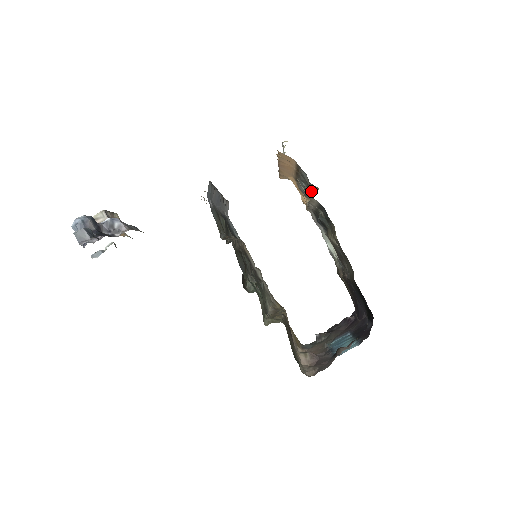
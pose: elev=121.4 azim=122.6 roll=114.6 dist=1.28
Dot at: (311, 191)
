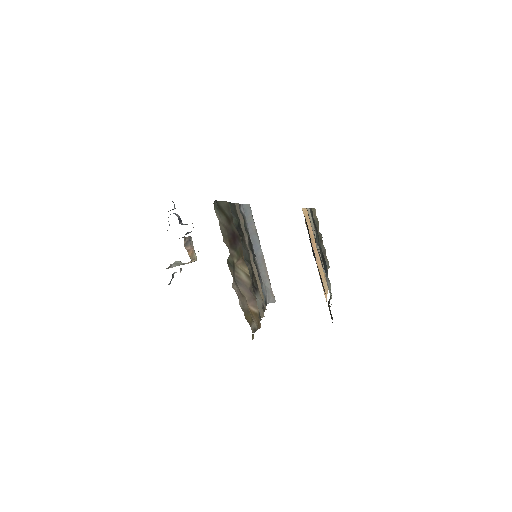
Dot at: (319, 235)
